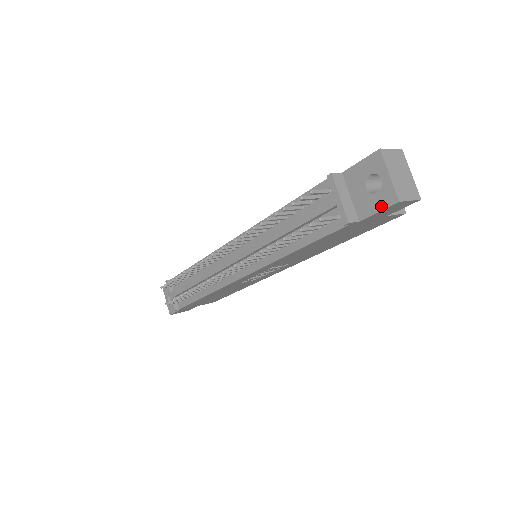
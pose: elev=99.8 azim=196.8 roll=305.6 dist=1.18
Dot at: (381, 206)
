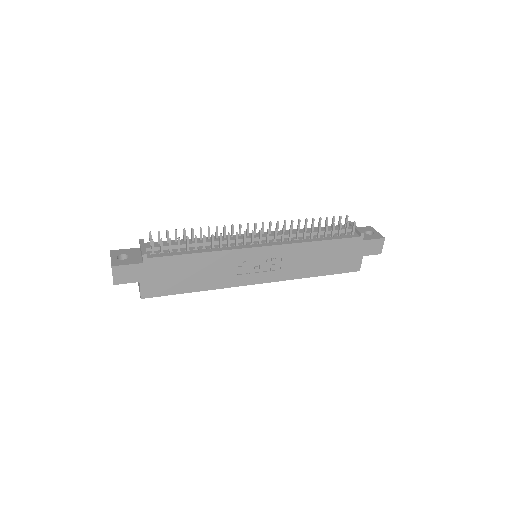
Dot at: (375, 238)
